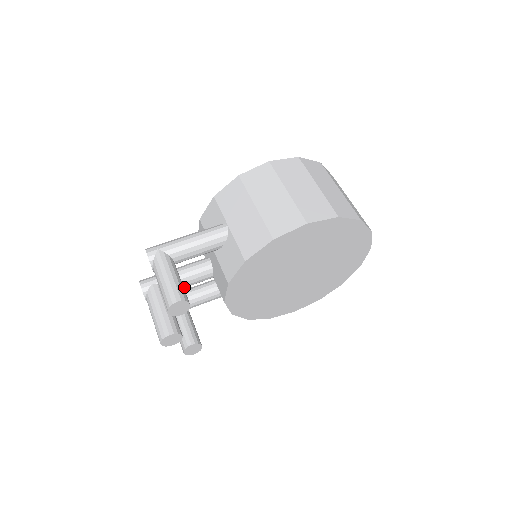
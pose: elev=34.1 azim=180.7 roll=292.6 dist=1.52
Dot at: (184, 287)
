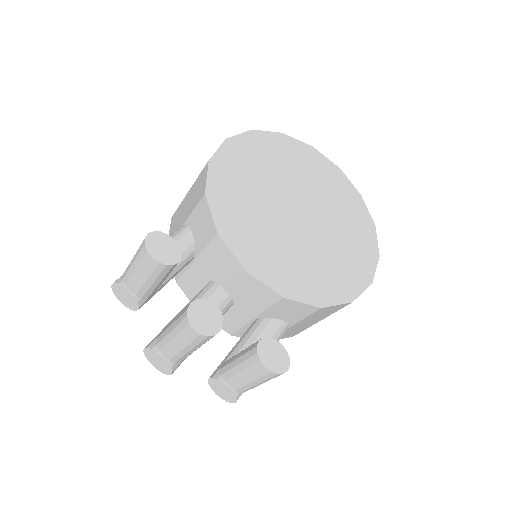
Dot at: occluded
